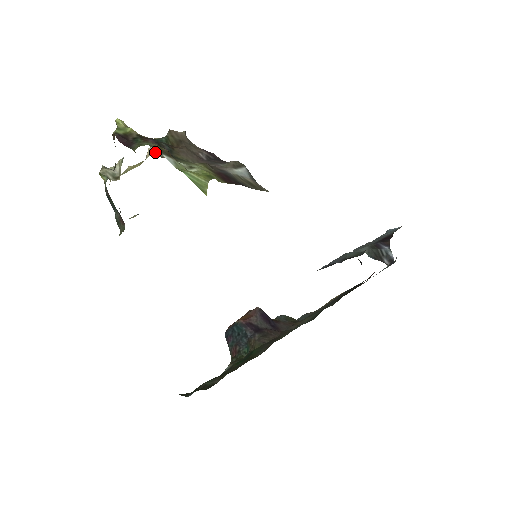
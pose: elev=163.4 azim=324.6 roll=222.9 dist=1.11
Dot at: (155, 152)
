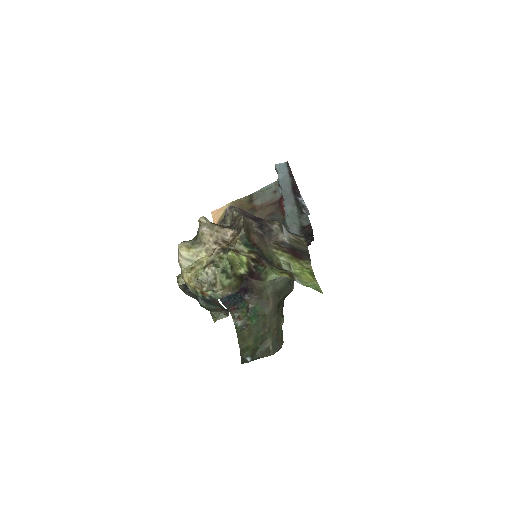
Dot at: (213, 236)
